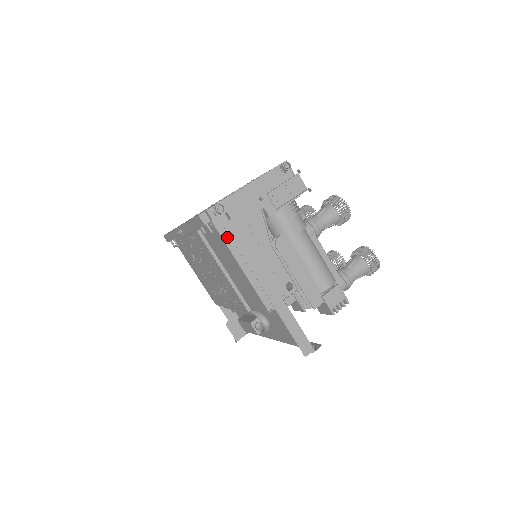
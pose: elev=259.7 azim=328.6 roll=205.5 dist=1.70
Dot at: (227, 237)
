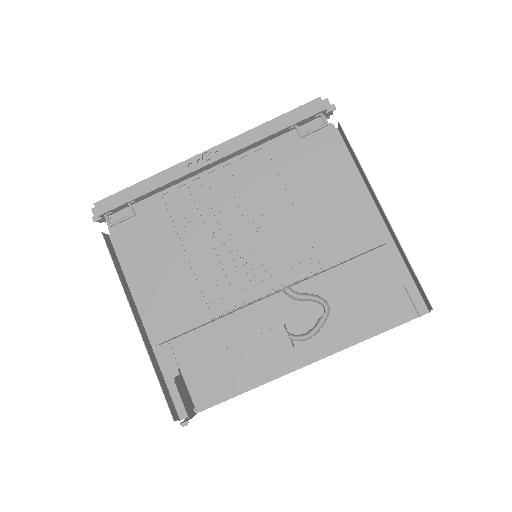
Dot at: (334, 142)
